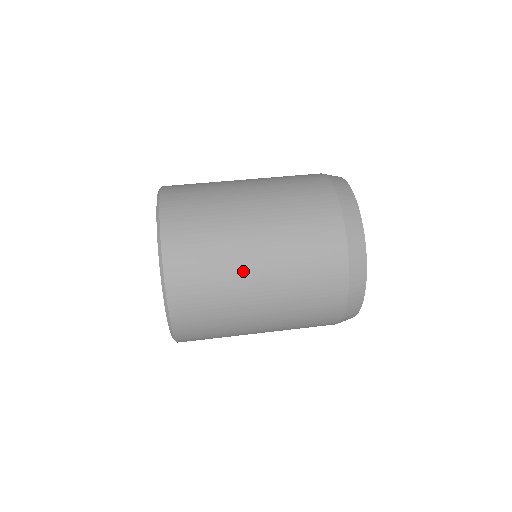
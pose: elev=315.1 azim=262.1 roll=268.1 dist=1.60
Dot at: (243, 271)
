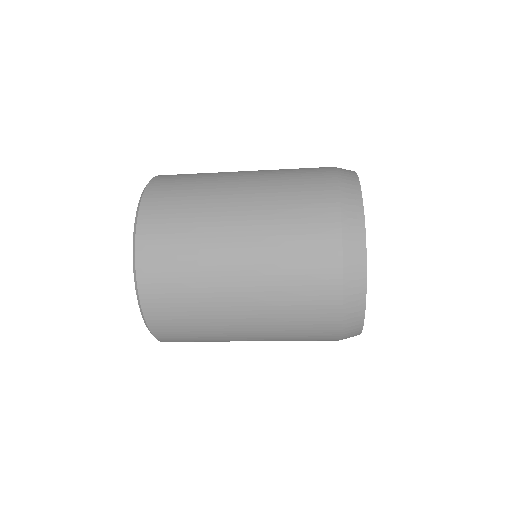
Dot at: (221, 200)
